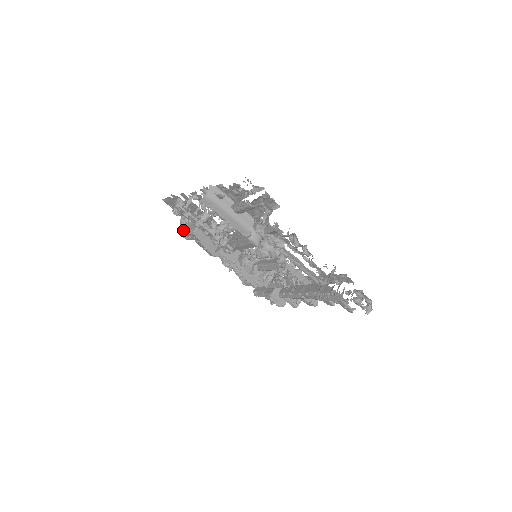
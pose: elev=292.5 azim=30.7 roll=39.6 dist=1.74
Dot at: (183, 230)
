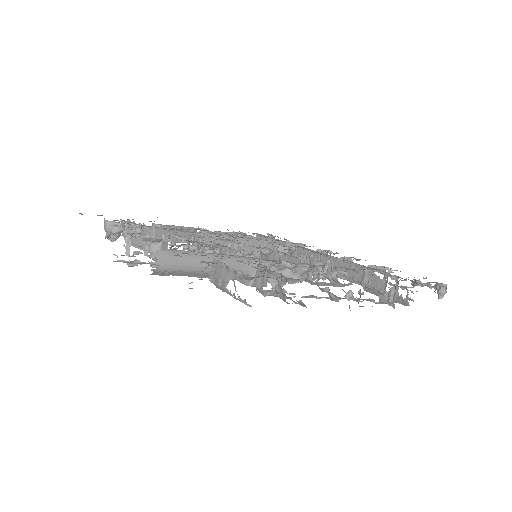
Dot at: (133, 244)
